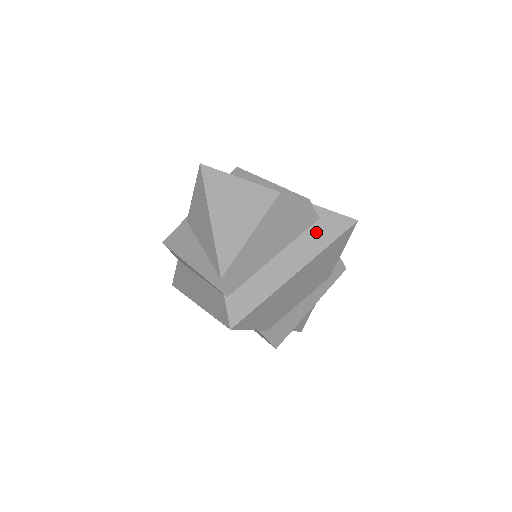
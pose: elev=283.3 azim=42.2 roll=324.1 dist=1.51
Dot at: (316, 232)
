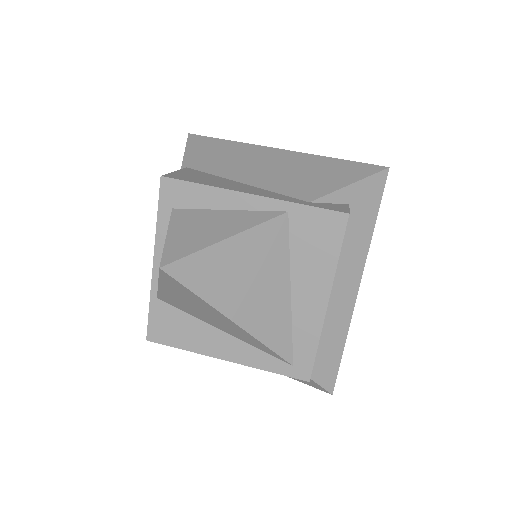
Dot at: (354, 225)
